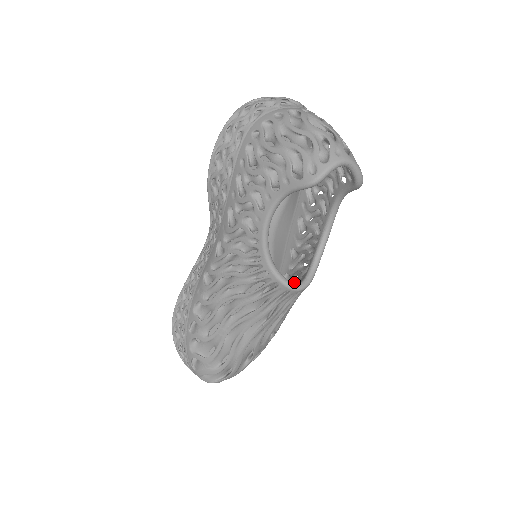
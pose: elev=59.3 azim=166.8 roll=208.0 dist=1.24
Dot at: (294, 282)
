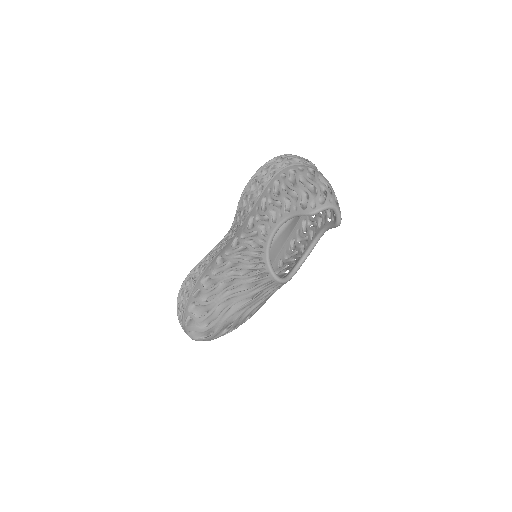
Dot at: occluded
